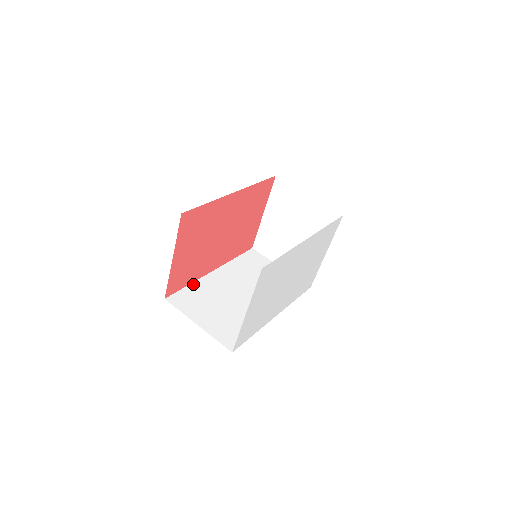
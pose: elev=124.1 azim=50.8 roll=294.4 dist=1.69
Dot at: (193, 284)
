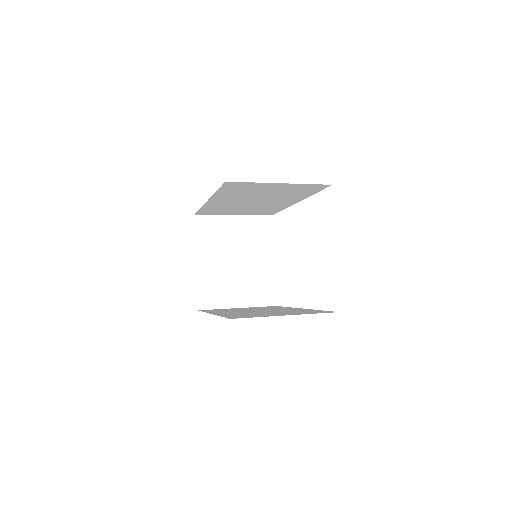
Dot at: occluded
